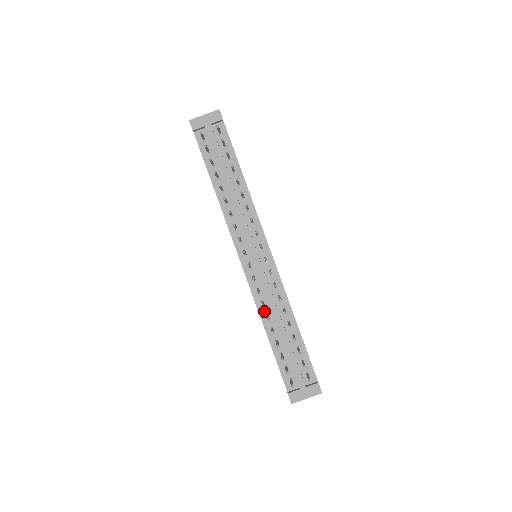
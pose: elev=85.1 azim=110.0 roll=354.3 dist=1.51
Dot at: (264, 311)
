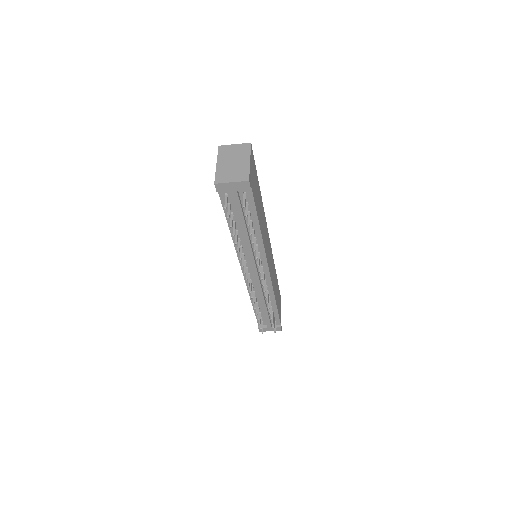
Dot at: occluded
